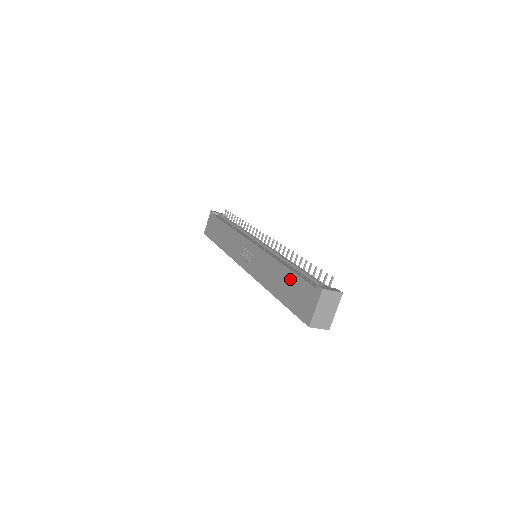
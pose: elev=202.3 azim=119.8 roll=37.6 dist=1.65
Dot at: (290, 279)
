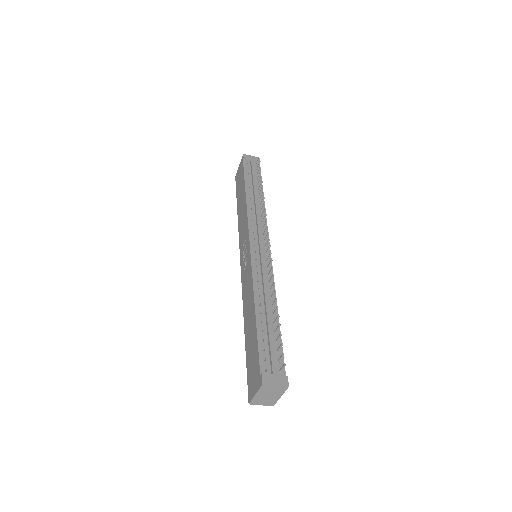
Dot at: (253, 335)
